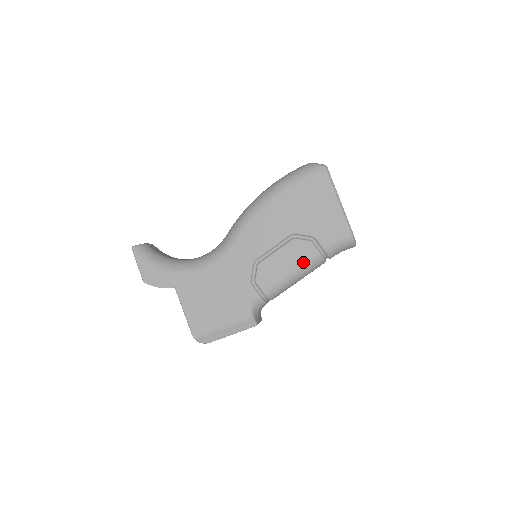
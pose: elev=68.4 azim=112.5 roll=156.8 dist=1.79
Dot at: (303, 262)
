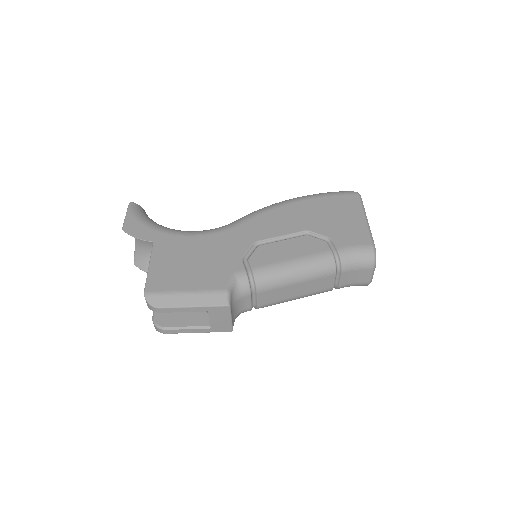
Dot at: (311, 256)
